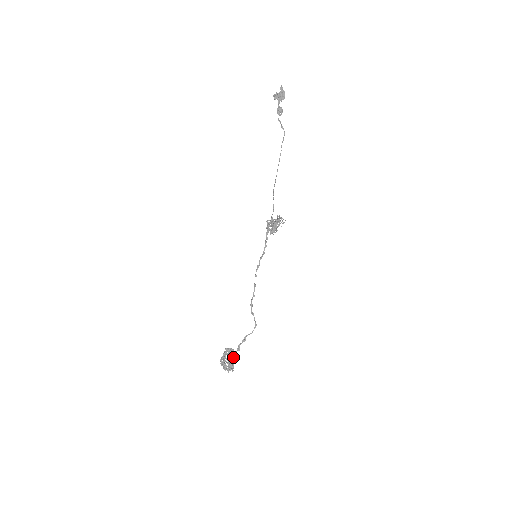
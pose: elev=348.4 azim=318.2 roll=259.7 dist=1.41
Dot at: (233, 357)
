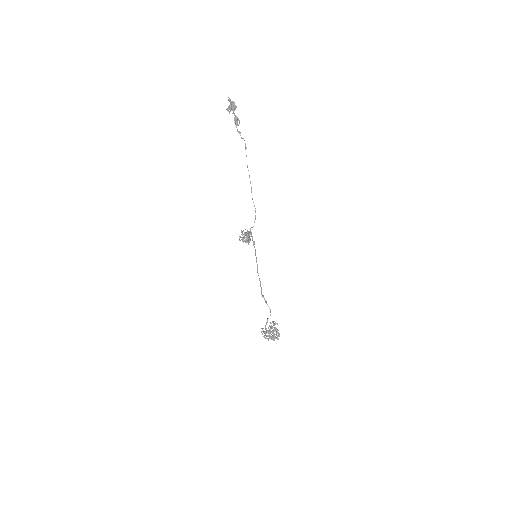
Dot at: (275, 330)
